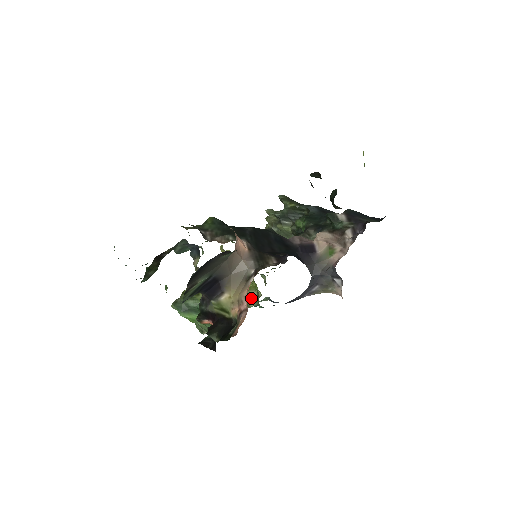
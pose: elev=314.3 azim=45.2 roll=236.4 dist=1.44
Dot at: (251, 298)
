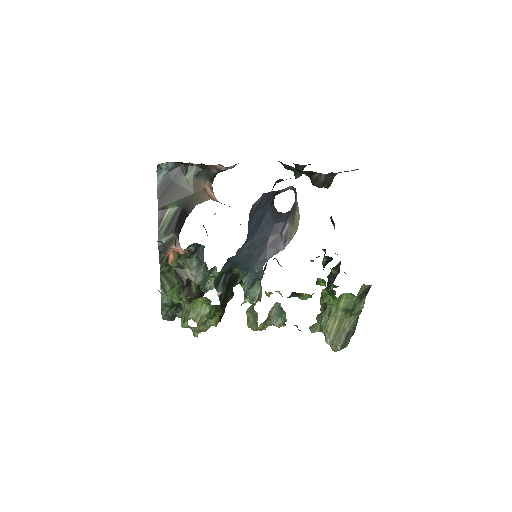
Dot at: occluded
